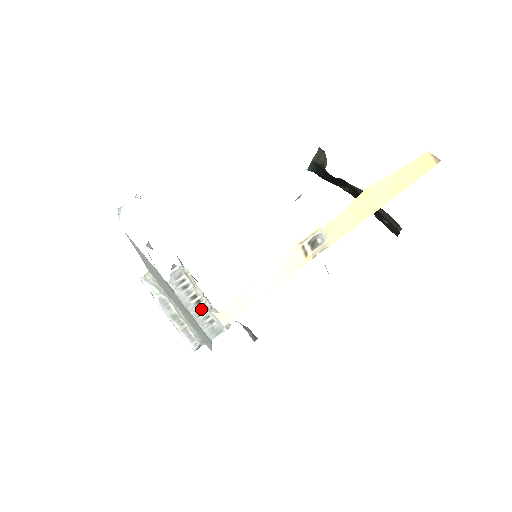
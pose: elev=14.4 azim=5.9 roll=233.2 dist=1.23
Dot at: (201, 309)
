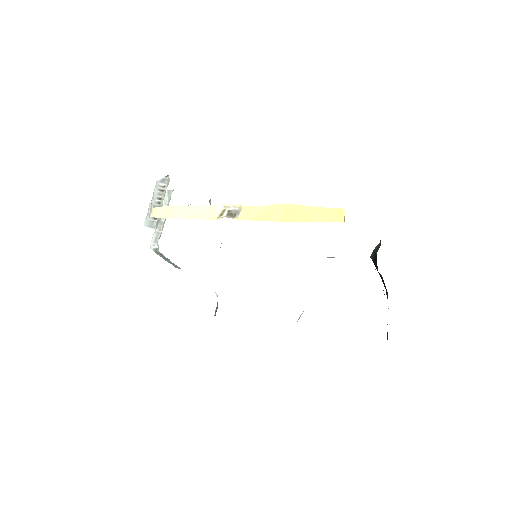
Dot at: occluded
